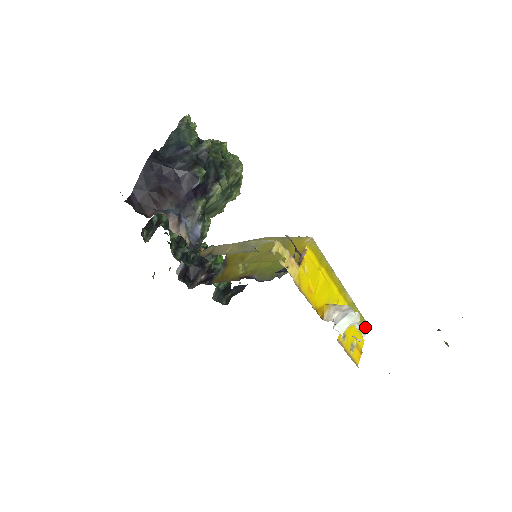
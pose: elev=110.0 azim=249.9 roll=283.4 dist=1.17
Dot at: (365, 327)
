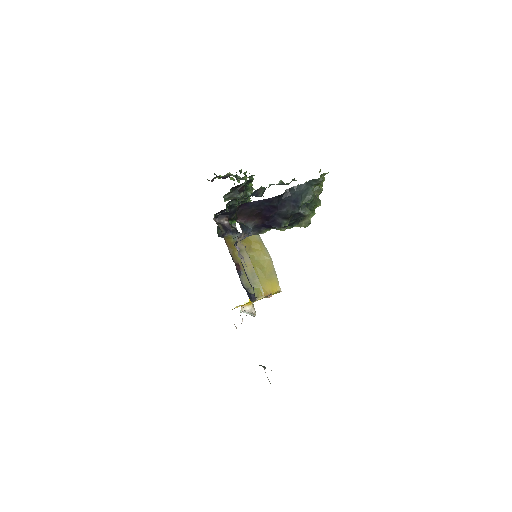
Dot at: occluded
